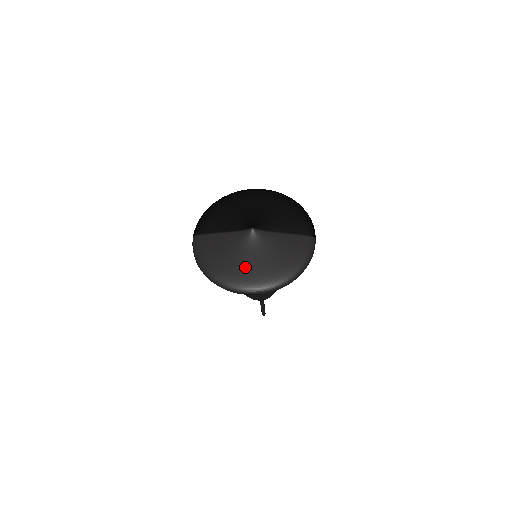
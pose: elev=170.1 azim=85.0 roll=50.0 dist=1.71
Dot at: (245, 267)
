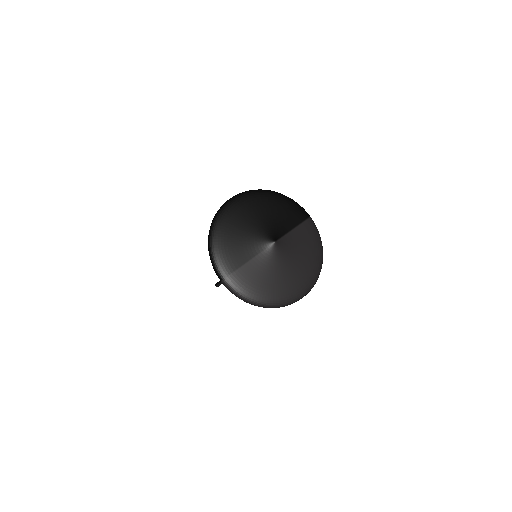
Dot at: (290, 278)
